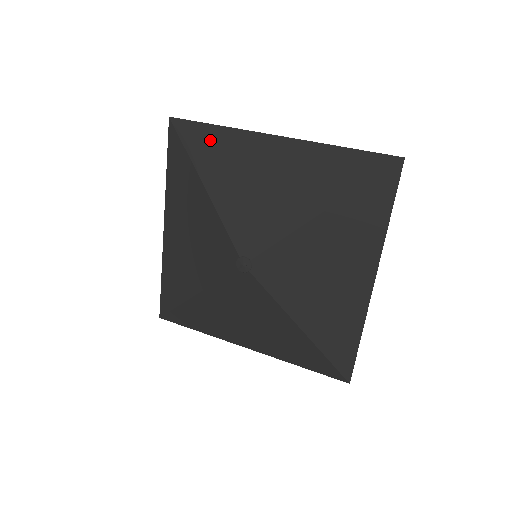
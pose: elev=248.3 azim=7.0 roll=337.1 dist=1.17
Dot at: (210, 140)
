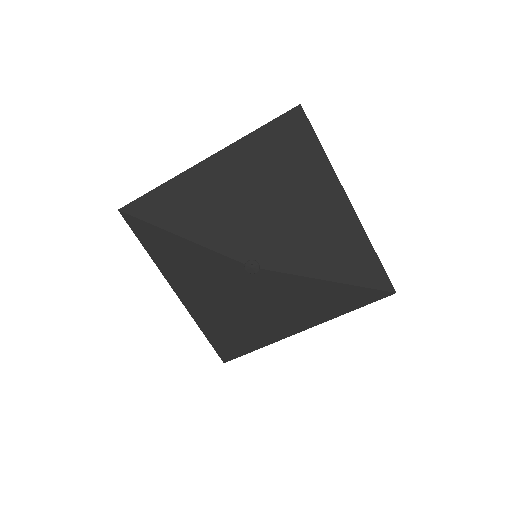
Dot at: (159, 202)
